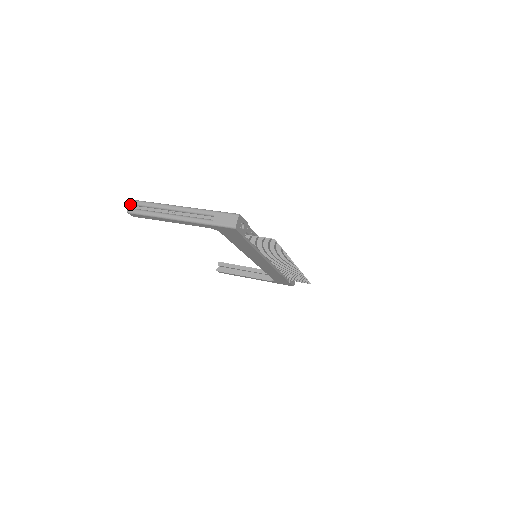
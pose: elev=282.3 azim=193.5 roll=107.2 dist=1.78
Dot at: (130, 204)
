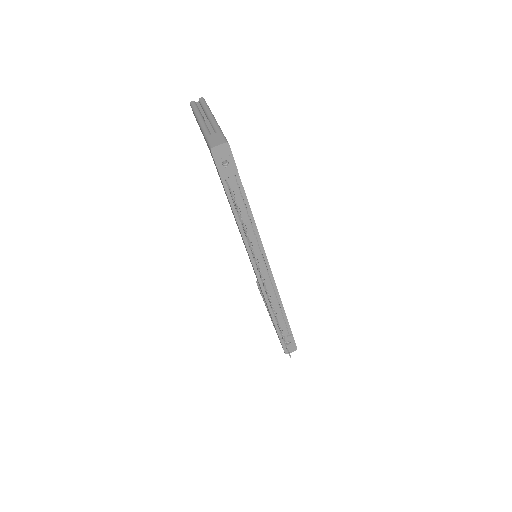
Dot at: (199, 99)
